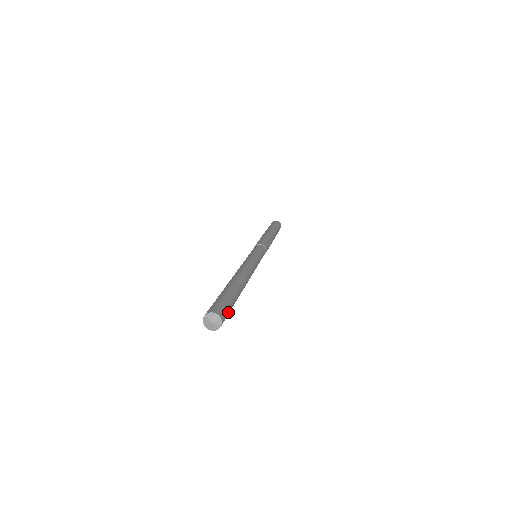
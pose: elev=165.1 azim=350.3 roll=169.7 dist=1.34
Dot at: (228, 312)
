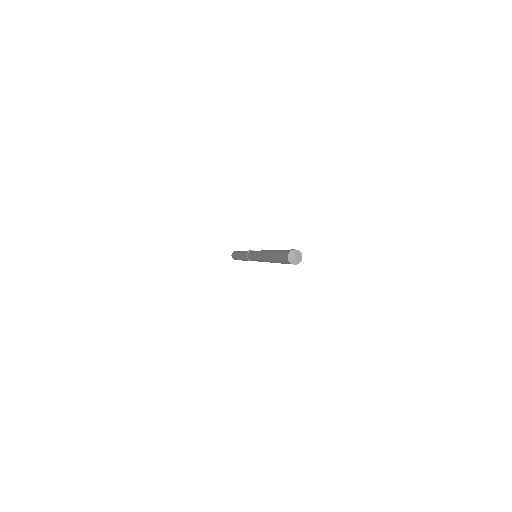
Dot at: occluded
